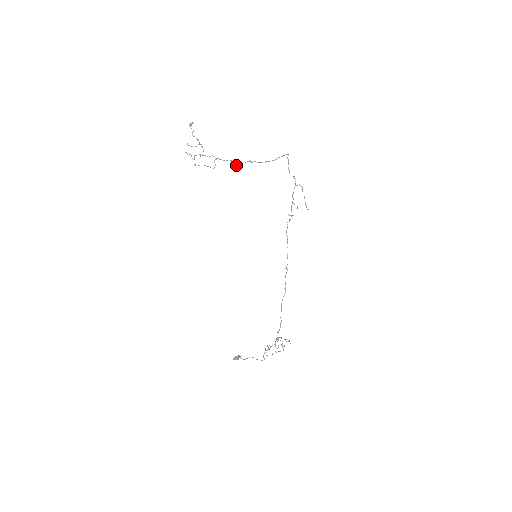
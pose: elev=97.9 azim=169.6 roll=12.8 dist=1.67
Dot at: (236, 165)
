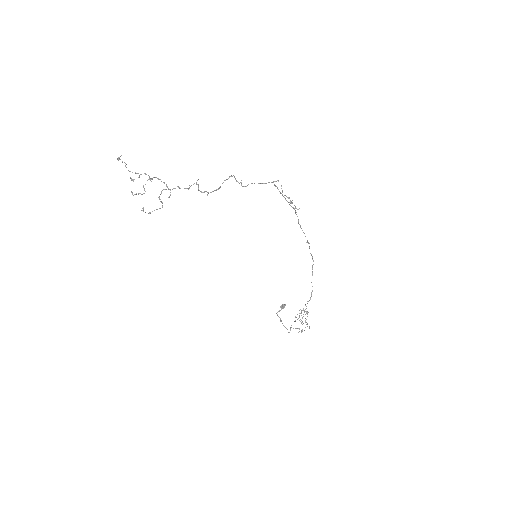
Dot at: occluded
